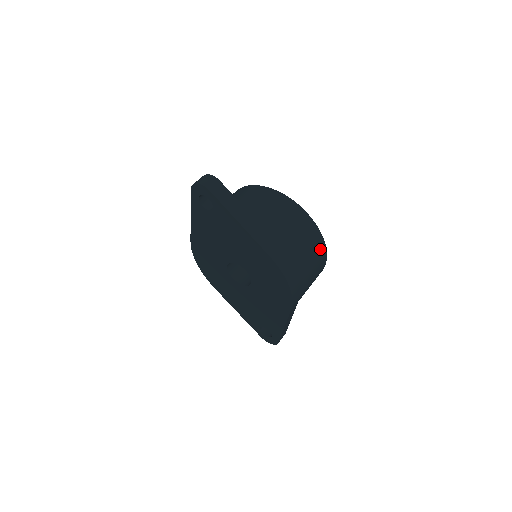
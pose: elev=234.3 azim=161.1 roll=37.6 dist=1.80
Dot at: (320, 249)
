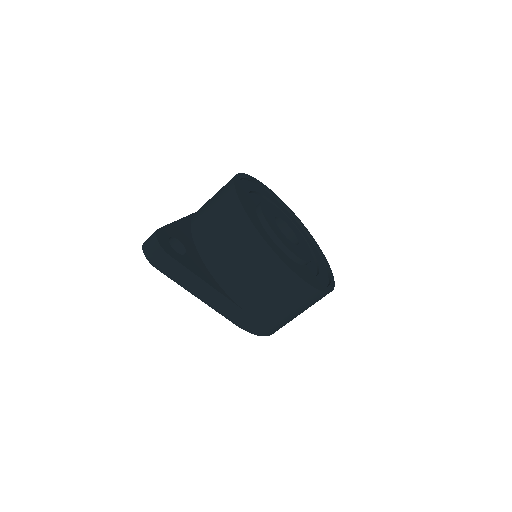
Dot at: (314, 298)
